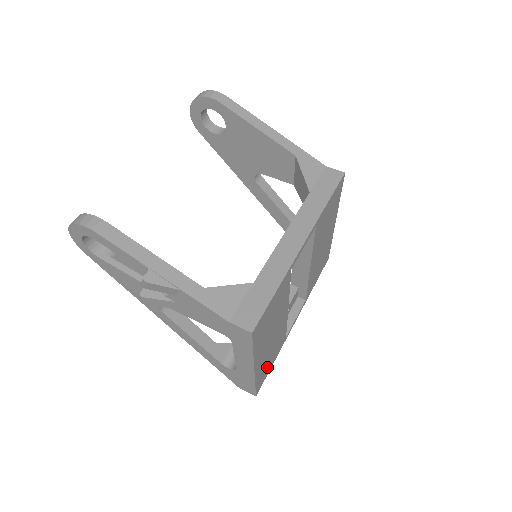
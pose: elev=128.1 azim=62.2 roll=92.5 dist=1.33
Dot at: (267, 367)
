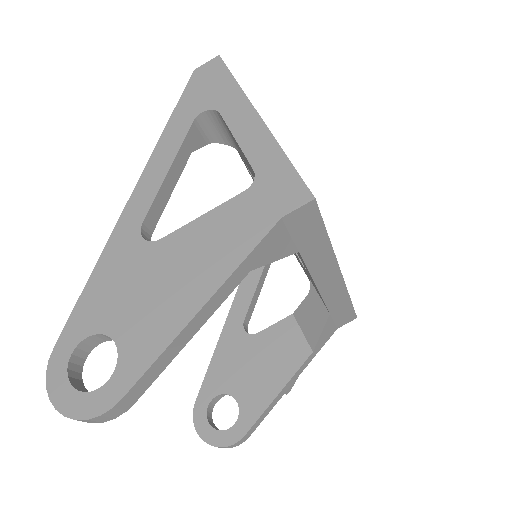
Dot at: occluded
